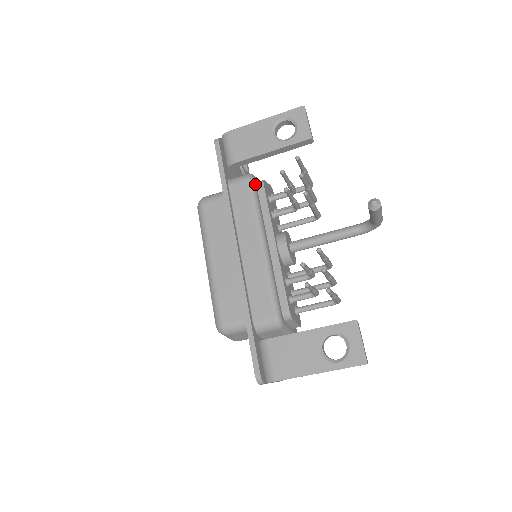
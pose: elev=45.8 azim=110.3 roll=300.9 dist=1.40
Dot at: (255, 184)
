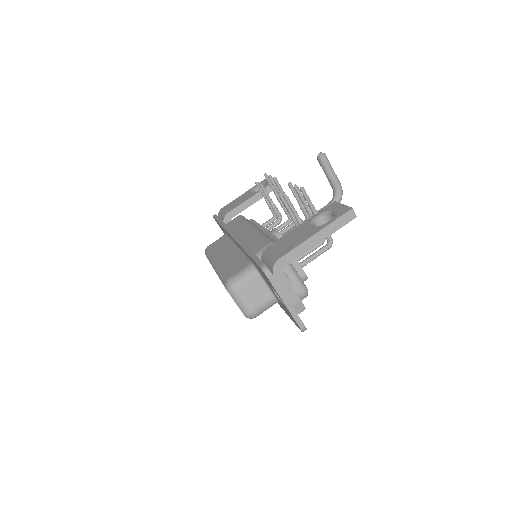
Dot at: occluded
